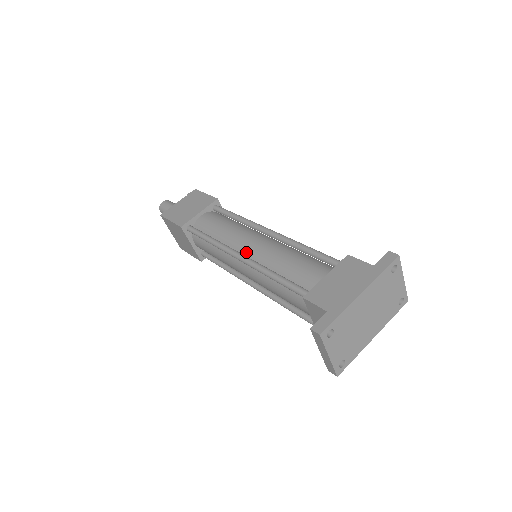
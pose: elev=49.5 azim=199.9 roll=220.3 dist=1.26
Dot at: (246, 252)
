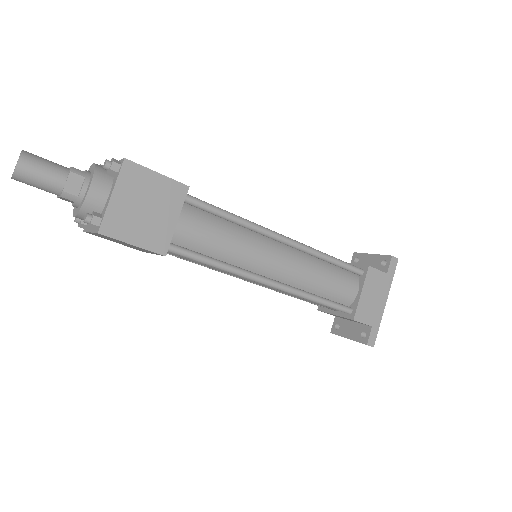
Dot at: (273, 275)
